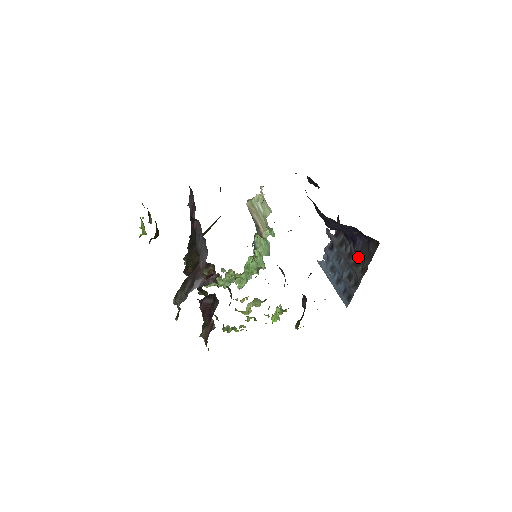
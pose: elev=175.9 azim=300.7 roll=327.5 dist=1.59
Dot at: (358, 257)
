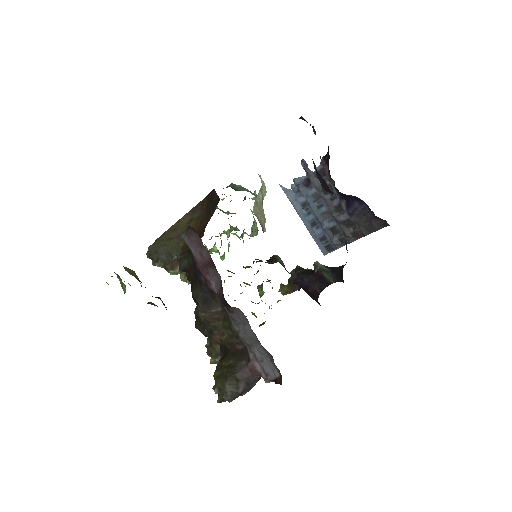
Dot at: (351, 219)
